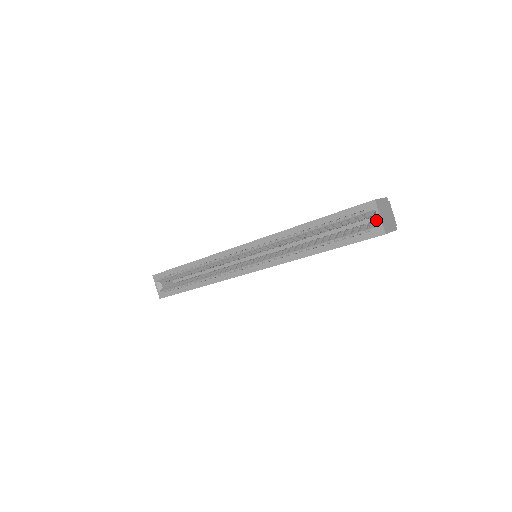
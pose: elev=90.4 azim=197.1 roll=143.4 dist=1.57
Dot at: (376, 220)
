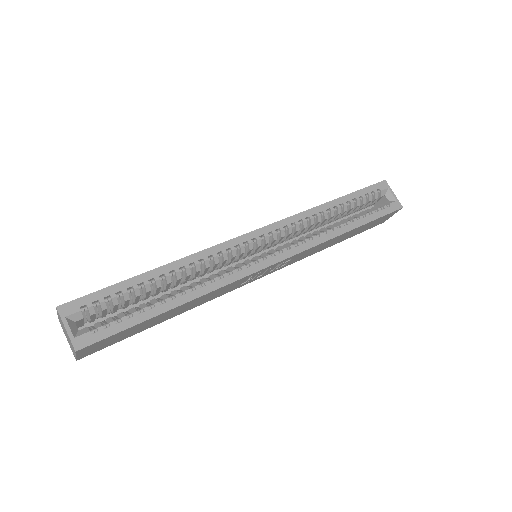
Dot at: (390, 198)
